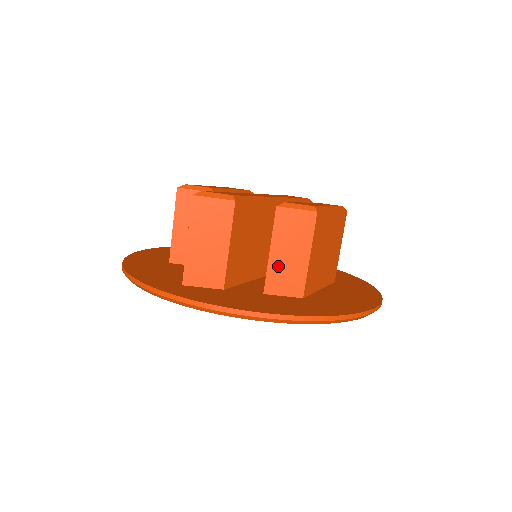
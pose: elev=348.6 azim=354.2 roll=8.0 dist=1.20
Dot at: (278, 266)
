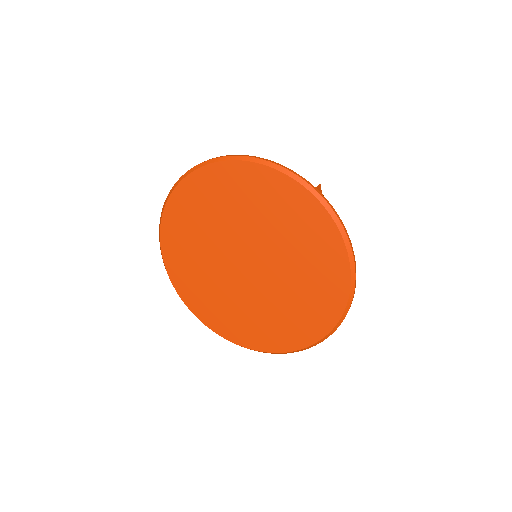
Dot at: occluded
